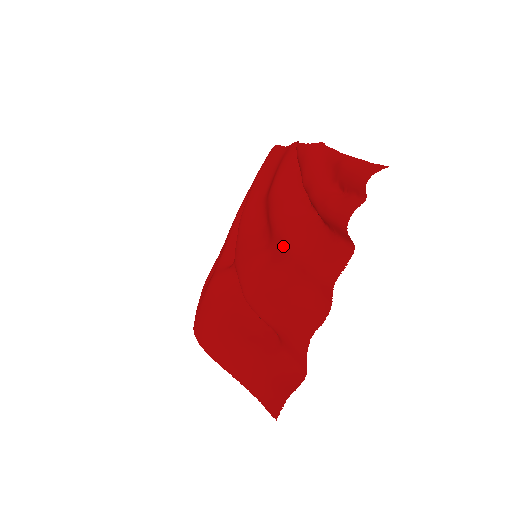
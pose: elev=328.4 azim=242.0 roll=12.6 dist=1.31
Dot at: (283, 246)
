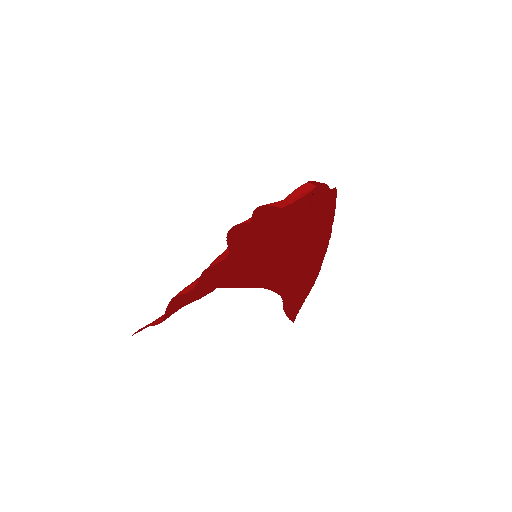
Dot at: occluded
